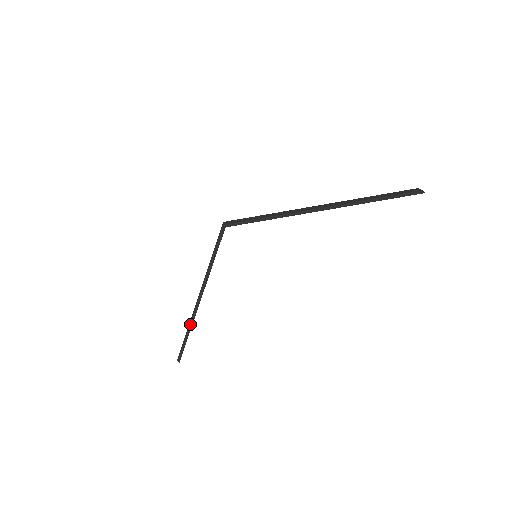
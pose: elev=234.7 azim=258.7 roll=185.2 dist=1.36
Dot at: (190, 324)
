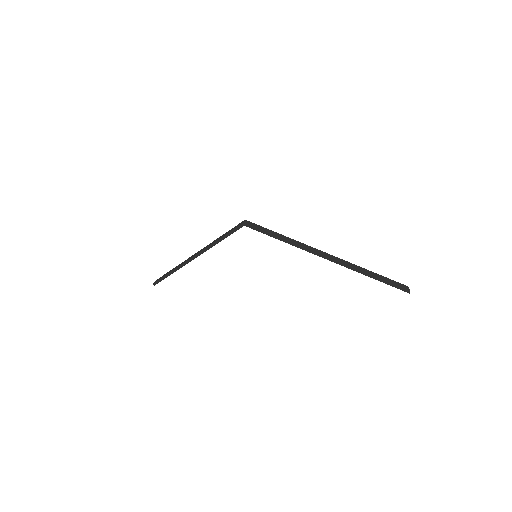
Dot at: (177, 268)
